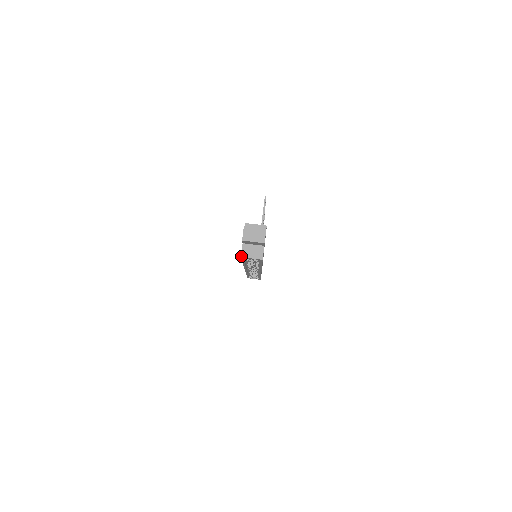
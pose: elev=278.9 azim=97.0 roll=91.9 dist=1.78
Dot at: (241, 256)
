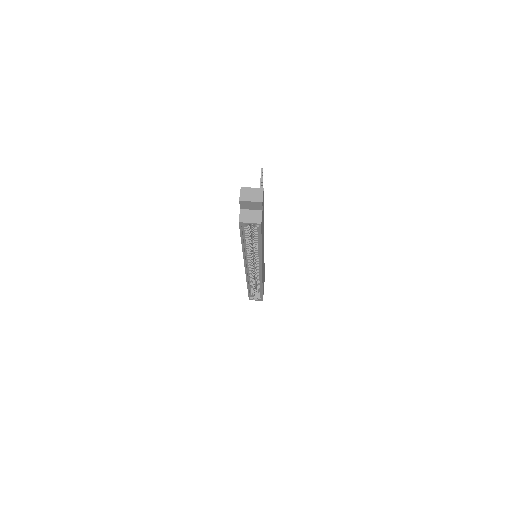
Dot at: (239, 221)
